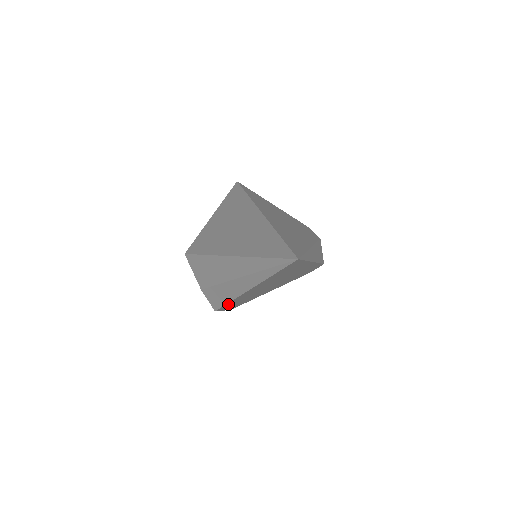
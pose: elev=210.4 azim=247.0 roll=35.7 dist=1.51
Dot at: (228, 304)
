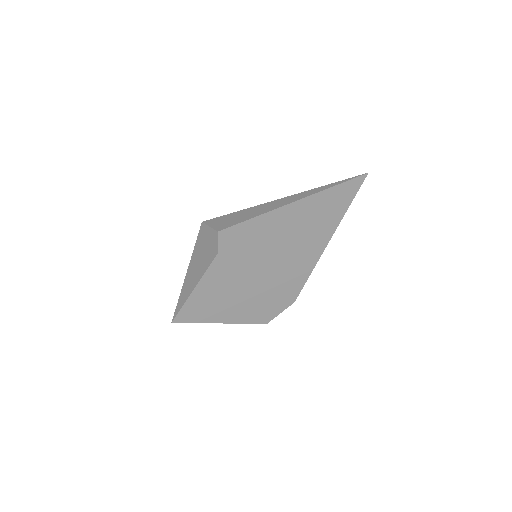
Dot at: (239, 247)
